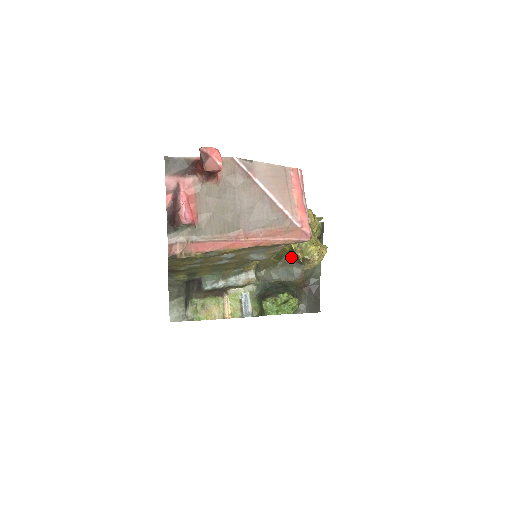
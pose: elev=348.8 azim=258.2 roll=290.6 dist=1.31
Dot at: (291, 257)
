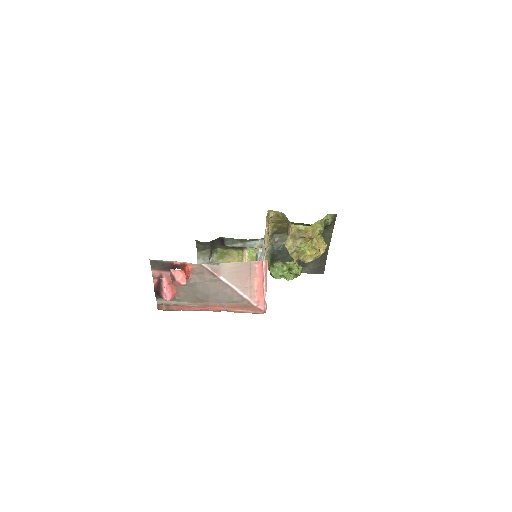
Dot at: occluded
